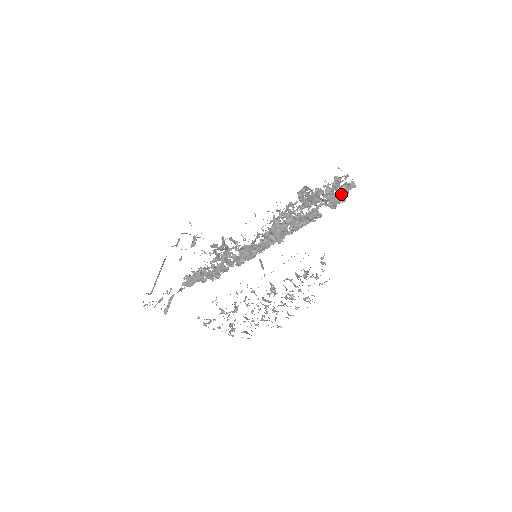
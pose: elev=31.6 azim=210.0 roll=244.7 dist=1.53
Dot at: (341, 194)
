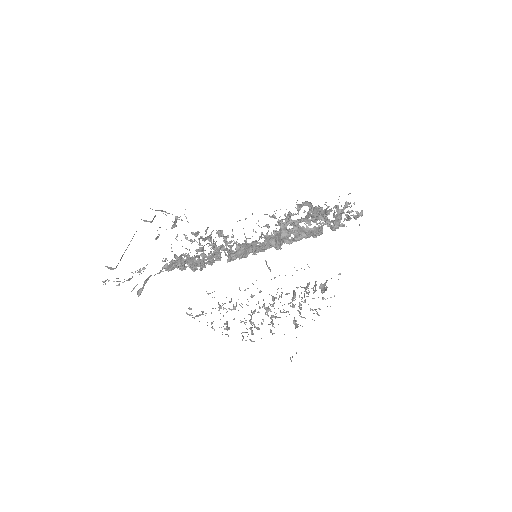
Dot at: occluded
